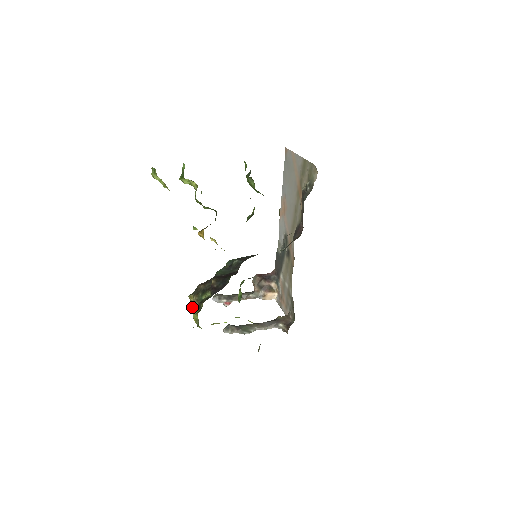
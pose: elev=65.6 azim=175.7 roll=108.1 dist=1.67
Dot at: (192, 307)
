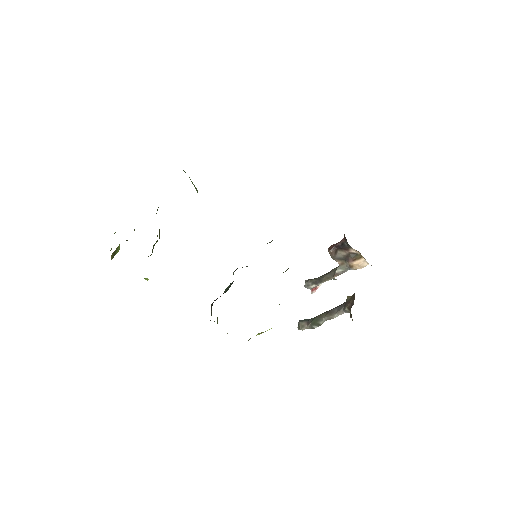
Dot at: occluded
